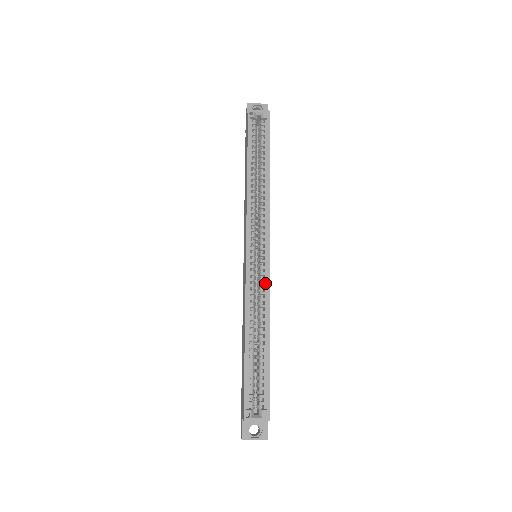
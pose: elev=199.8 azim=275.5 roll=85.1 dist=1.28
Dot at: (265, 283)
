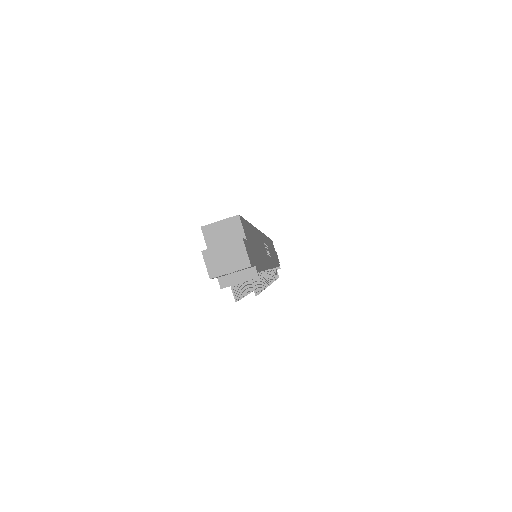
Dot at: occluded
